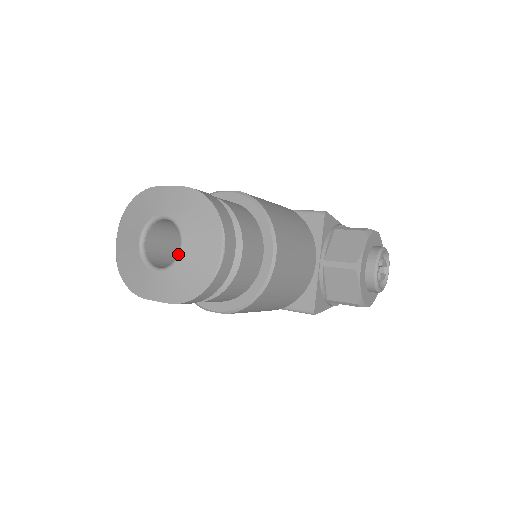
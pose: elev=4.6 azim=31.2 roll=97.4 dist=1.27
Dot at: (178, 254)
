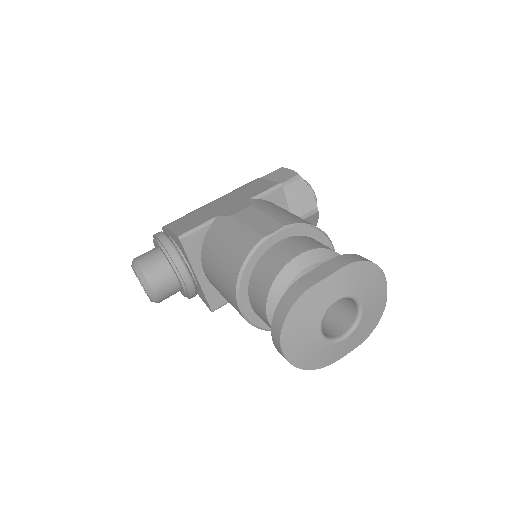
Dot at: (361, 314)
